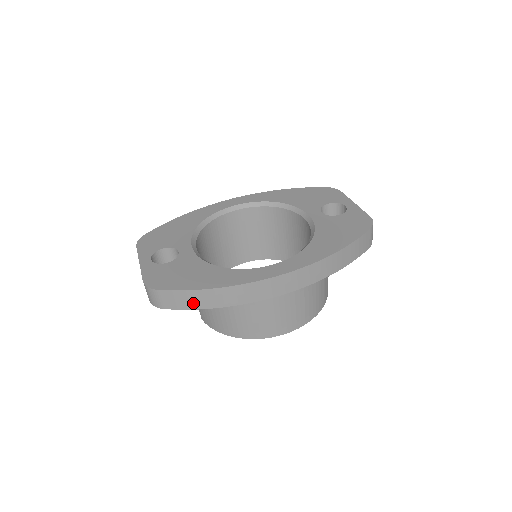
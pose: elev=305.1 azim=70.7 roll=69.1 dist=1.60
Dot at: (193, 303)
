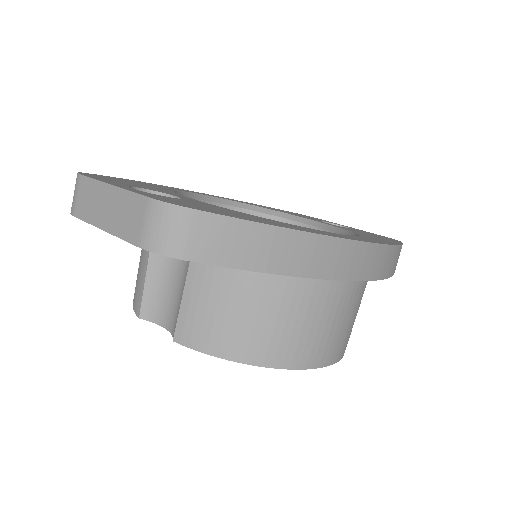
Dot at: (252, 254)
